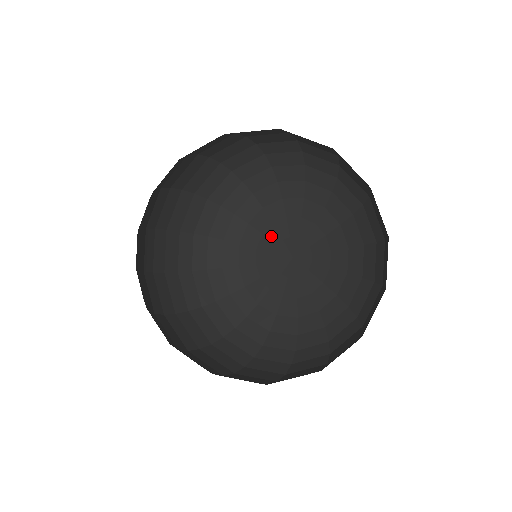
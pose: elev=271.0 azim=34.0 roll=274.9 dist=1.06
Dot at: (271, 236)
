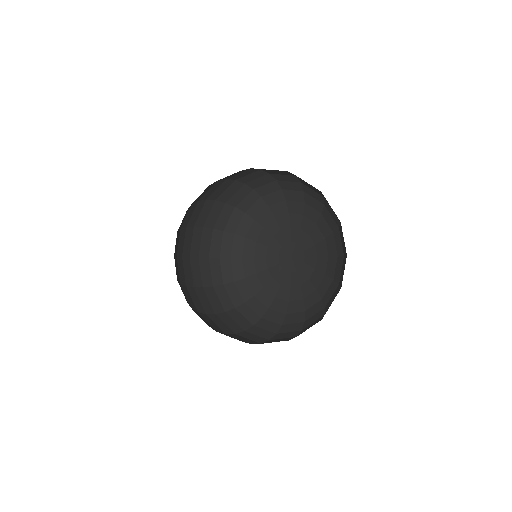
Dot at: (285, 234)
